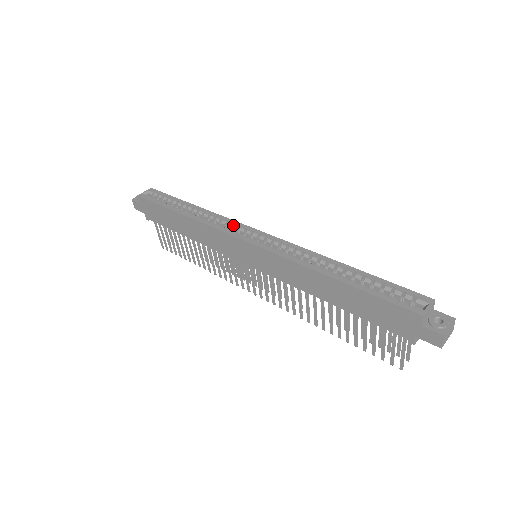
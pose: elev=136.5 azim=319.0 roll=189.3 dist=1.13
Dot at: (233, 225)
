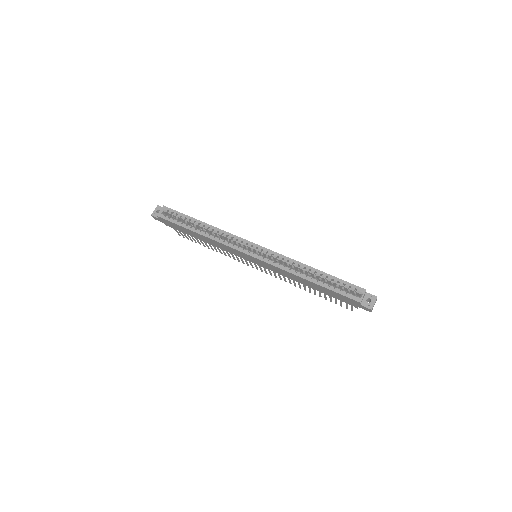
Dot at: (237, 239)
